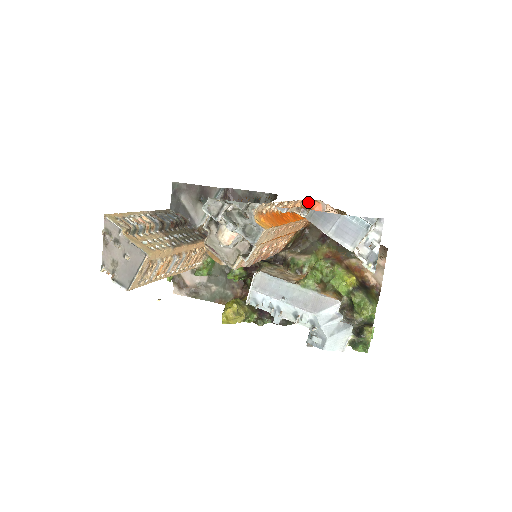
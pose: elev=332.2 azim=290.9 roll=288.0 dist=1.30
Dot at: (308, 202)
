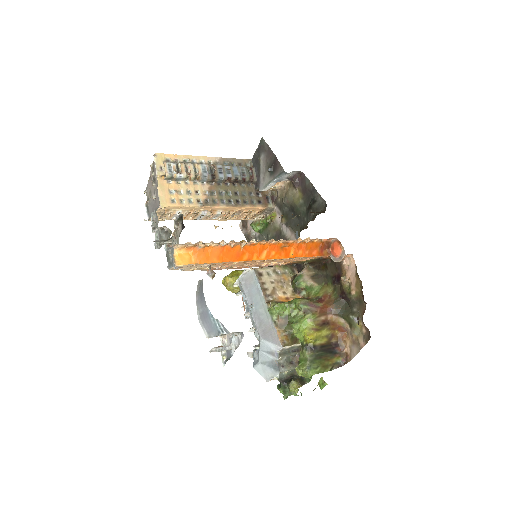
Dot at: (335, 239)
